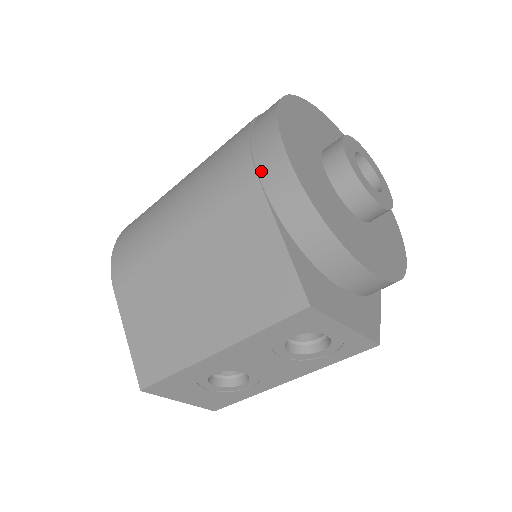
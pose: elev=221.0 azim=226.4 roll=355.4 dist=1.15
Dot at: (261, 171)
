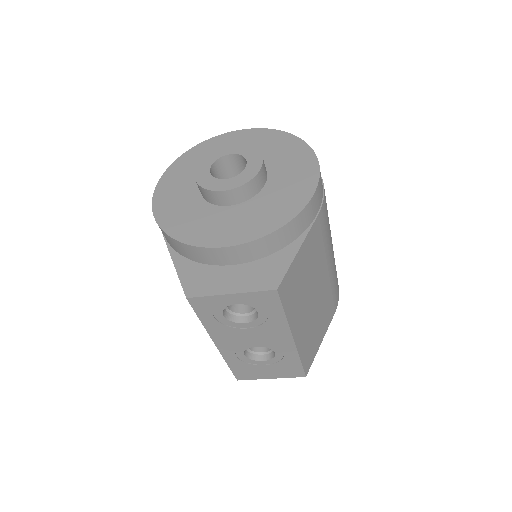
Dot at: occluded
